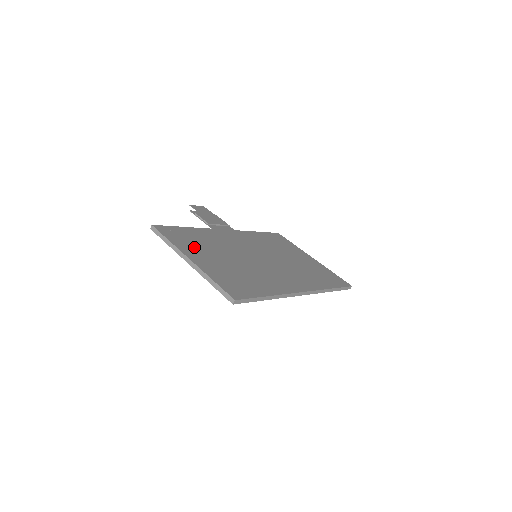
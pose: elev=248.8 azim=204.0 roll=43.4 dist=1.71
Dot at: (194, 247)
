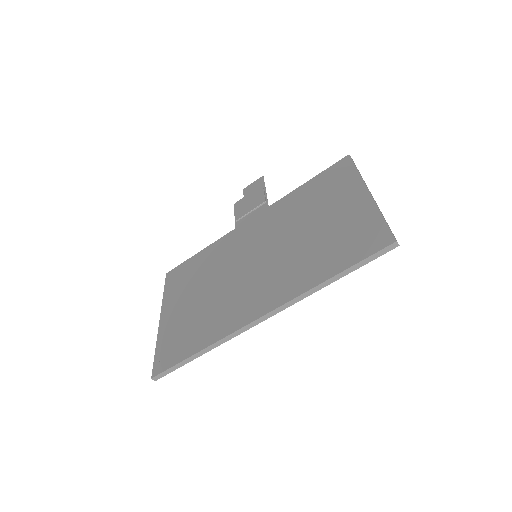
Dot at: (180, 291)
